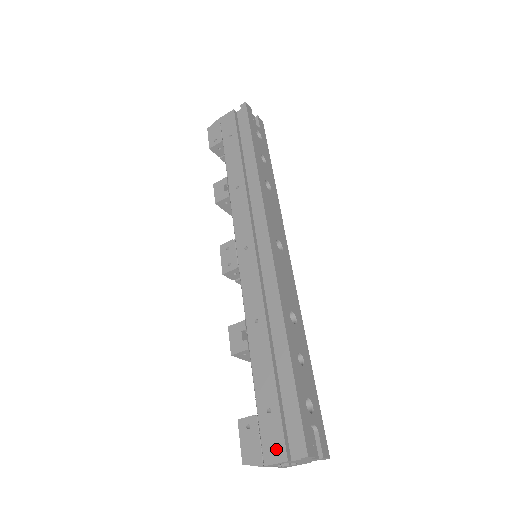
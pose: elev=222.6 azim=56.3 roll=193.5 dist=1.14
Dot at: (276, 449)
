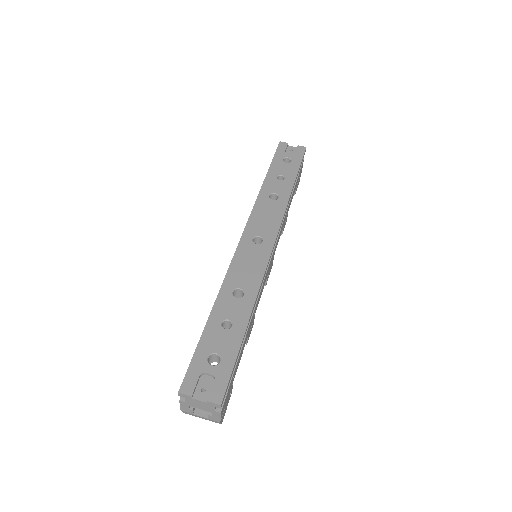
Dot at: occluded
